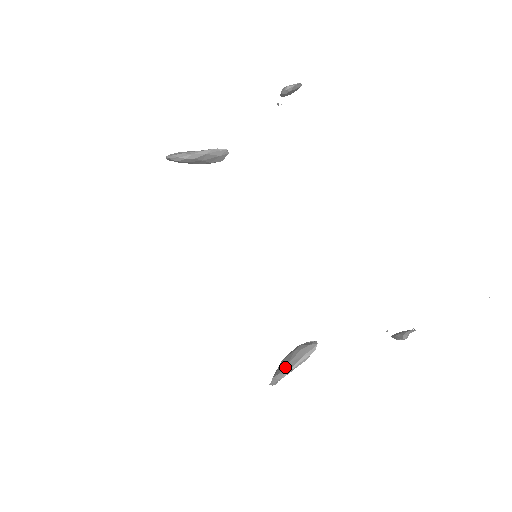
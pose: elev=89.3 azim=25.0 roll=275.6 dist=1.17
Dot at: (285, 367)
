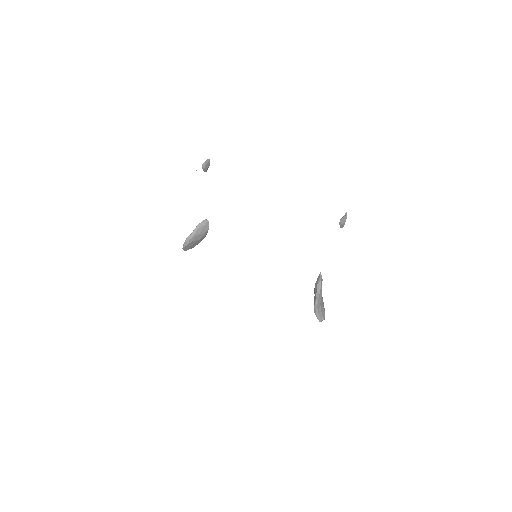
Dot at: (314, 299)
